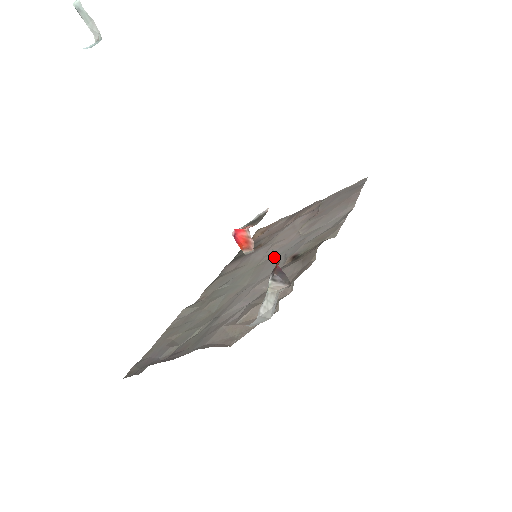
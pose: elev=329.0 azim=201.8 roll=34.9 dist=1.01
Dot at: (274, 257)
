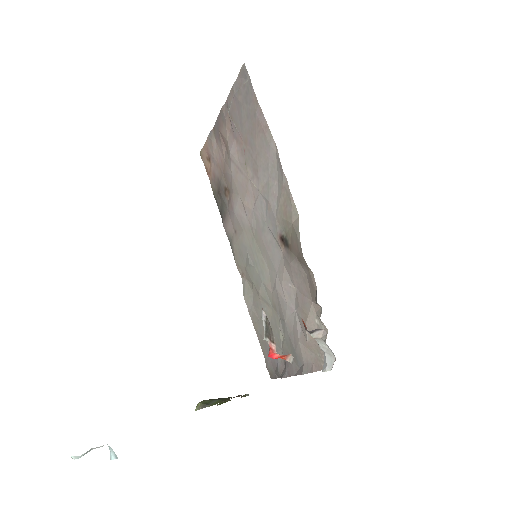
Dot at: (261, 229)
